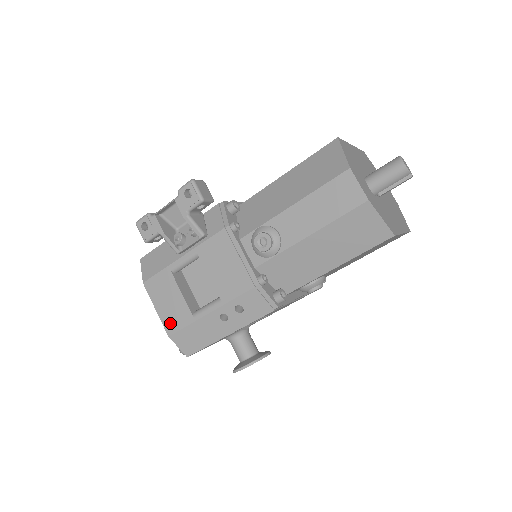
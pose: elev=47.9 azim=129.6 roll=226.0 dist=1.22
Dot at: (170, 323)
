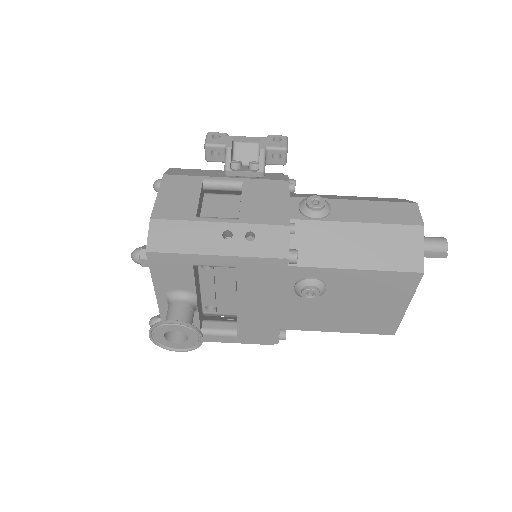
Dot at: (164, 210)
